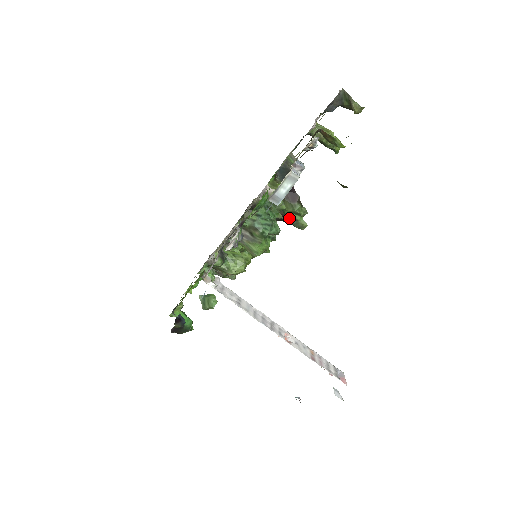
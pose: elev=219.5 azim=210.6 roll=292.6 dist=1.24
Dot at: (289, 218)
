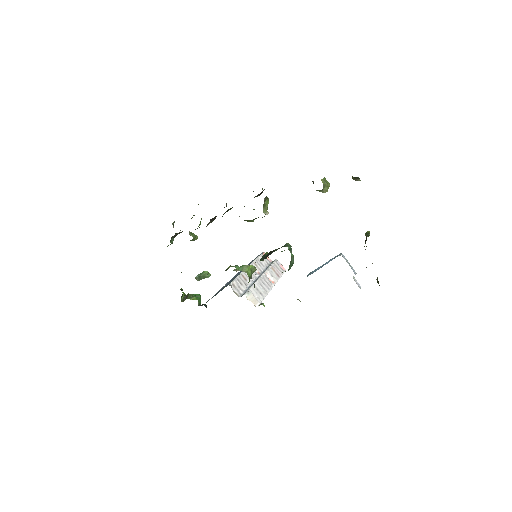
Dot at: occluded
